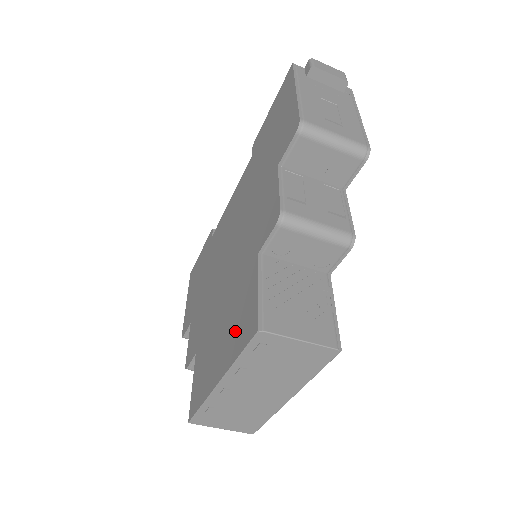
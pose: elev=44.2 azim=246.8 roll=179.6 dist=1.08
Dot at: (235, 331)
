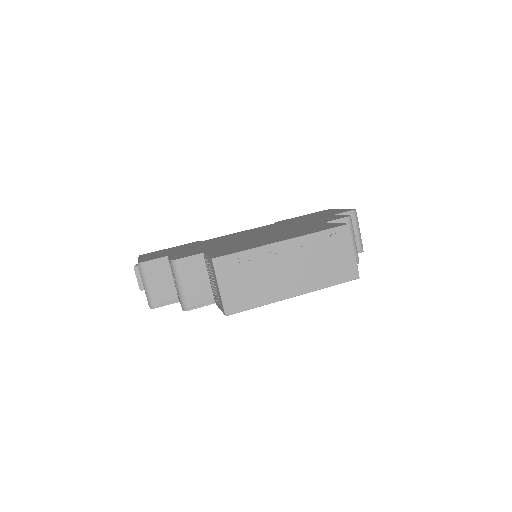
Dot at: (305, 232)
